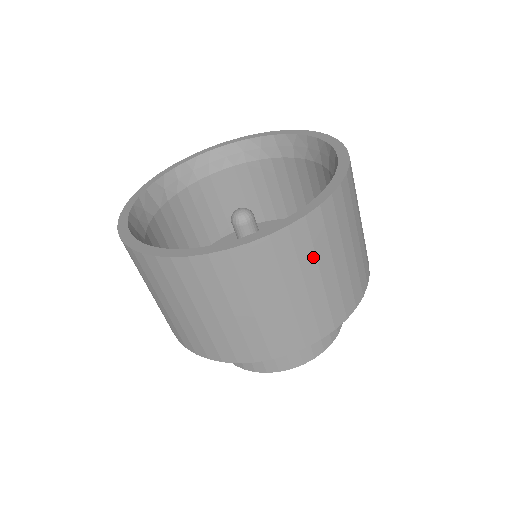
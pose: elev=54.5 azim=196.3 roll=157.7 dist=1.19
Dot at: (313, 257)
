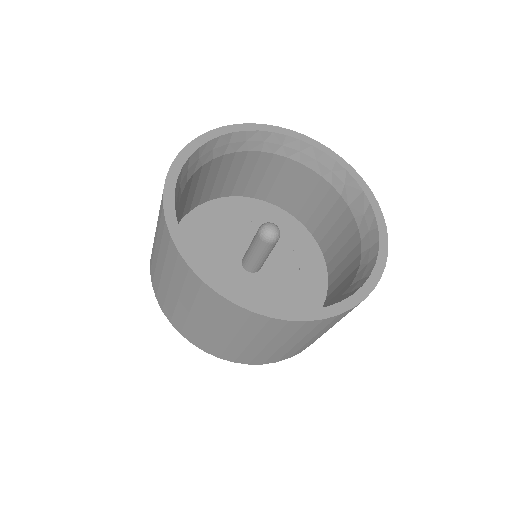
Dot at: occluded
